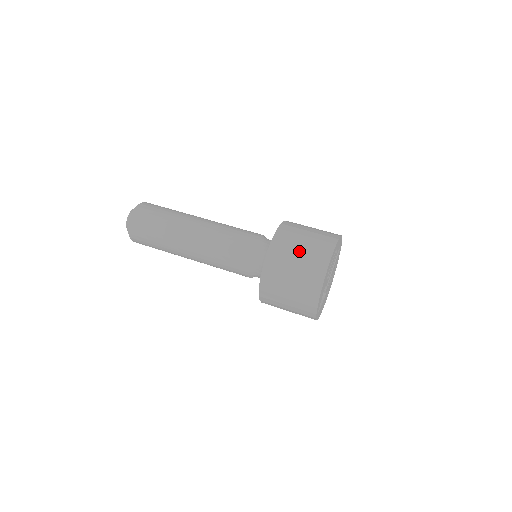
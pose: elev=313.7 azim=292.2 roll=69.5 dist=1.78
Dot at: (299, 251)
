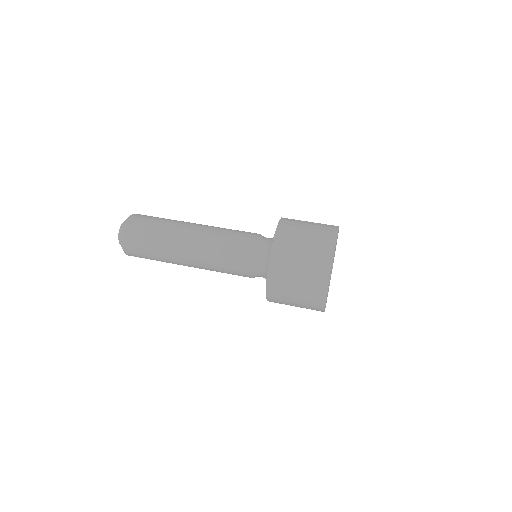
Dot at: occluded
